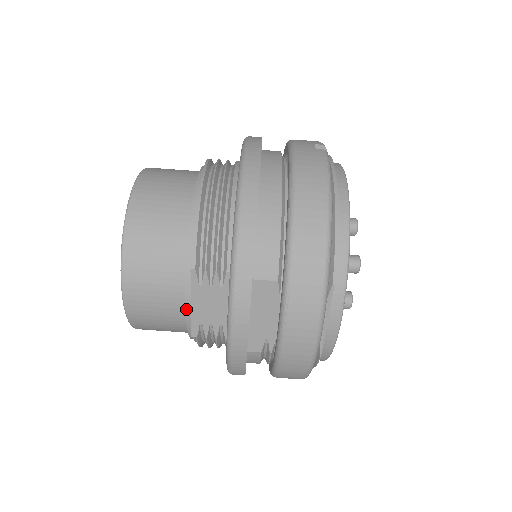
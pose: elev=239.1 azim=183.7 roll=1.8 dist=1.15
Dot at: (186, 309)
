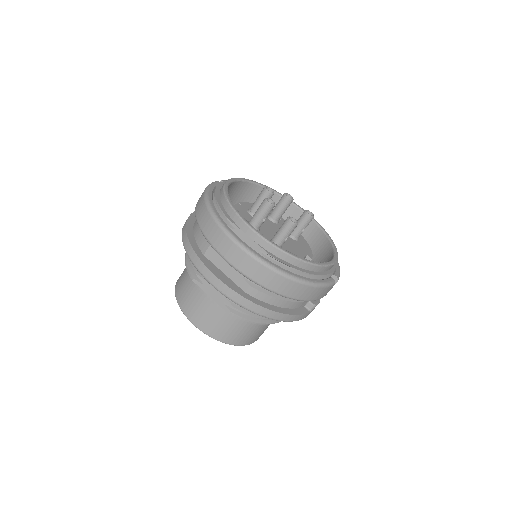
Dot at: (212, 302)
